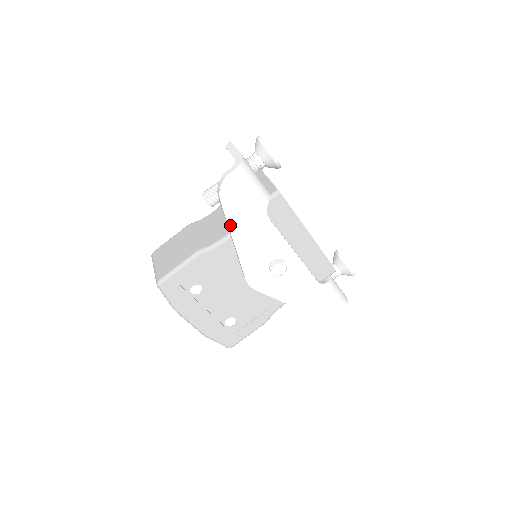
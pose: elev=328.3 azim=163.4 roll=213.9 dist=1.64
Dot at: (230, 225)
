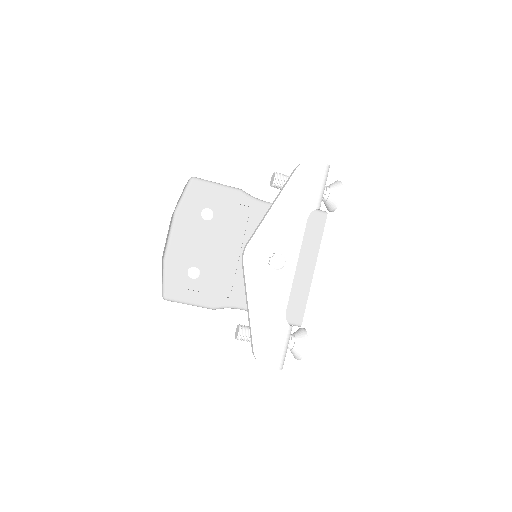
Dot at: (283, 192)
